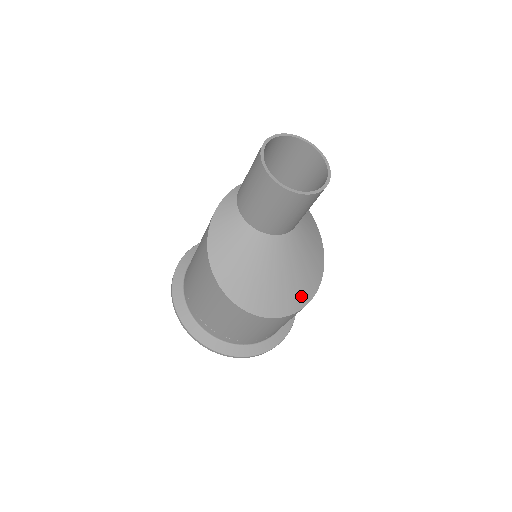
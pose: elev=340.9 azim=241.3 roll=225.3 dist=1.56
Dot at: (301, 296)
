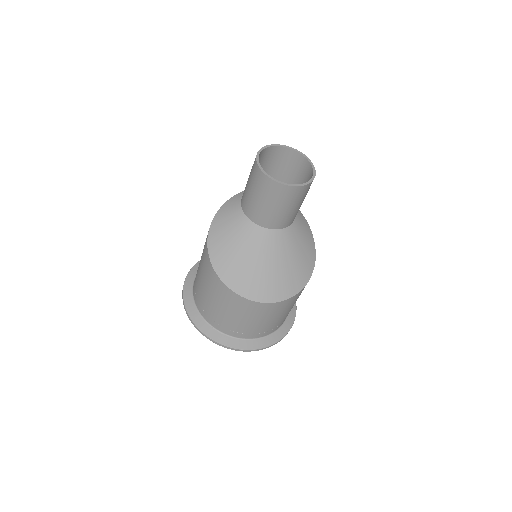
Dot at: (281, 289)
